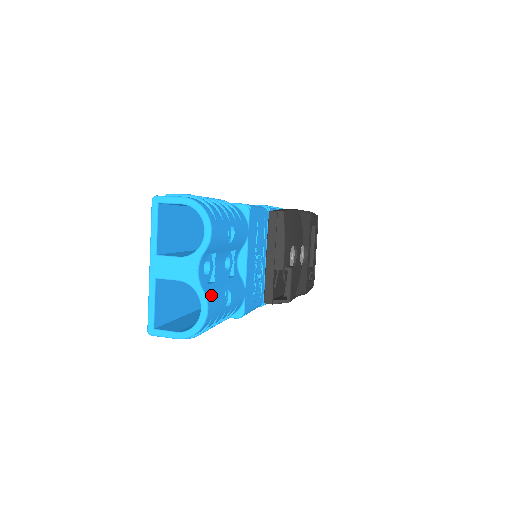
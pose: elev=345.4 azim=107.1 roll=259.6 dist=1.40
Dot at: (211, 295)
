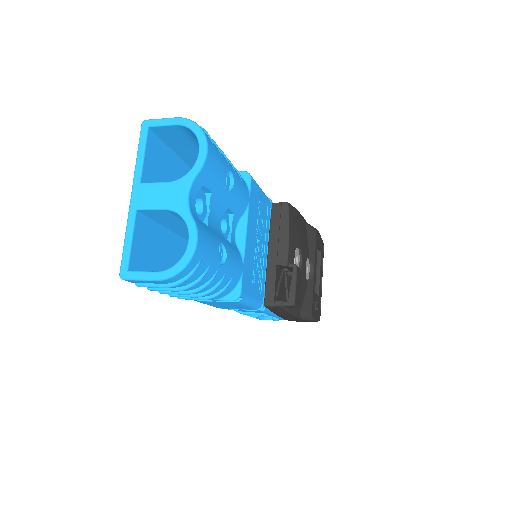
Dot at: (202, 229)
